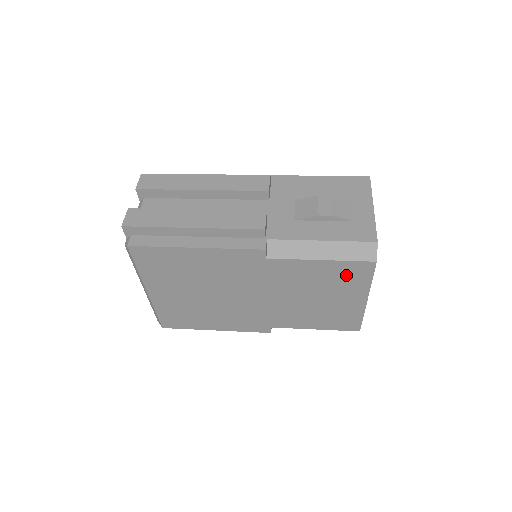
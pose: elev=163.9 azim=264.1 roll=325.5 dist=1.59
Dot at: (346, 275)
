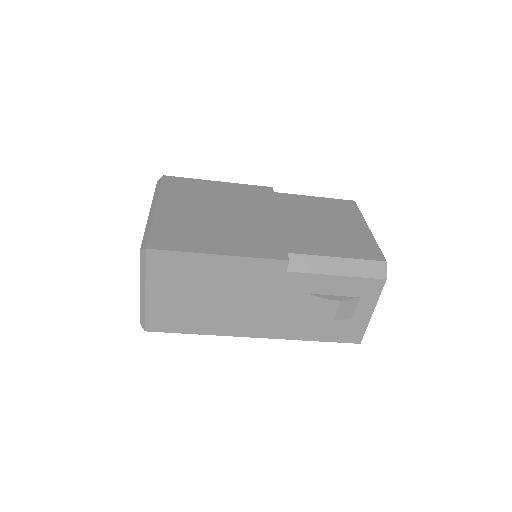
Dot at: (339, 208)
